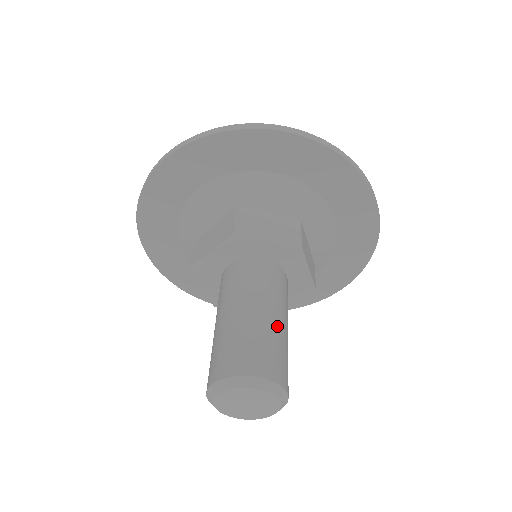
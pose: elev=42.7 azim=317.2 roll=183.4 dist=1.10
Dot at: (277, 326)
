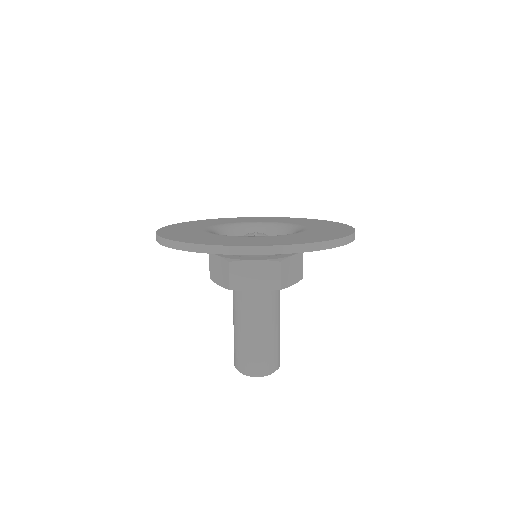
Dot at: occluded
